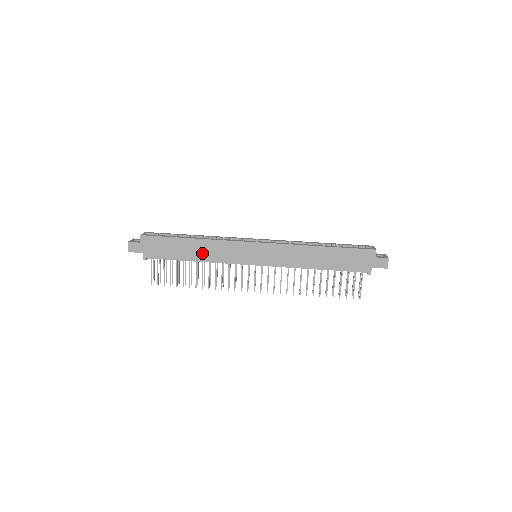
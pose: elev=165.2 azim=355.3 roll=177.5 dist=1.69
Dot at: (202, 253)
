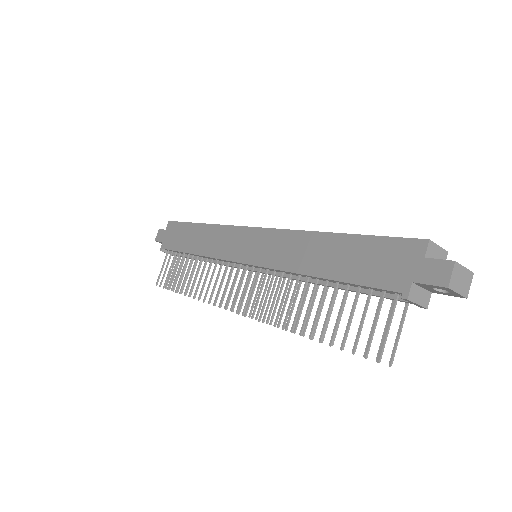
Dot at: (202, 243)
